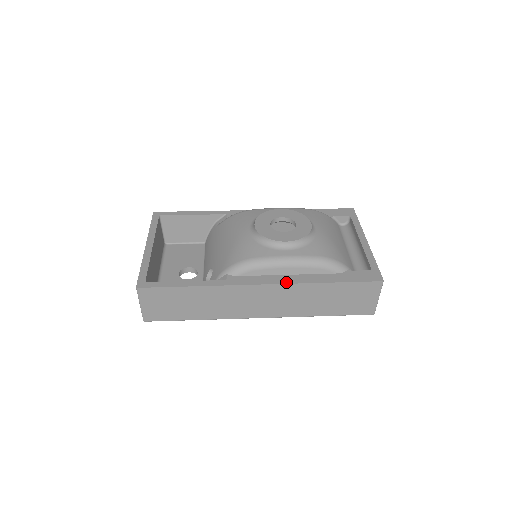
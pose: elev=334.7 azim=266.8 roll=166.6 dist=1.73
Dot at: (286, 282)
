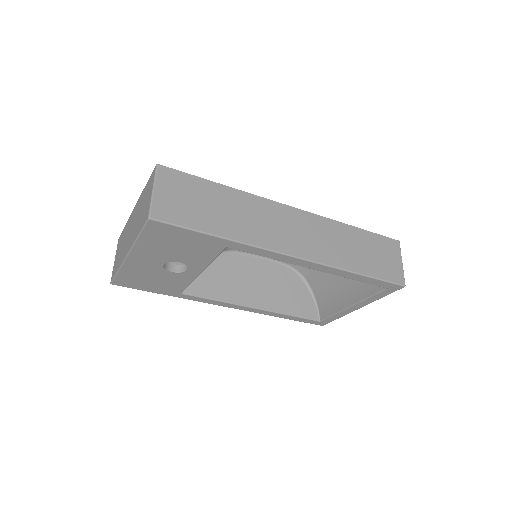
Dot at: (316, 215)
